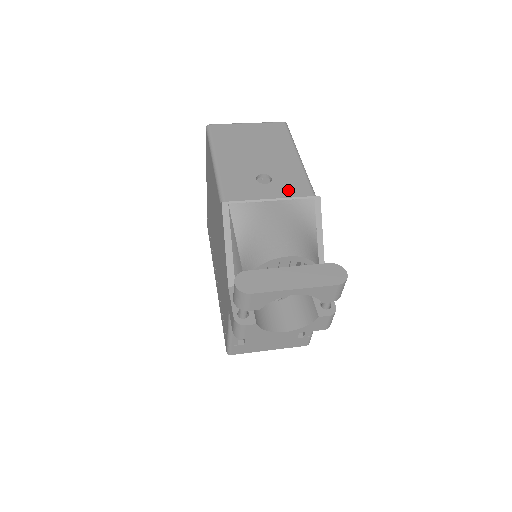
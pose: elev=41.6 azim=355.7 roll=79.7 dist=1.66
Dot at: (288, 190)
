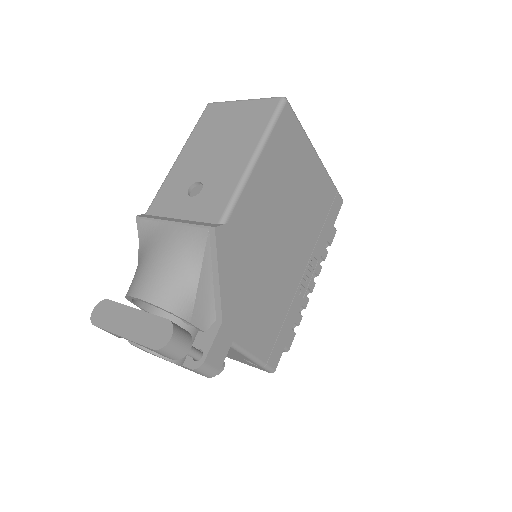
Dot at: (202, 209)
